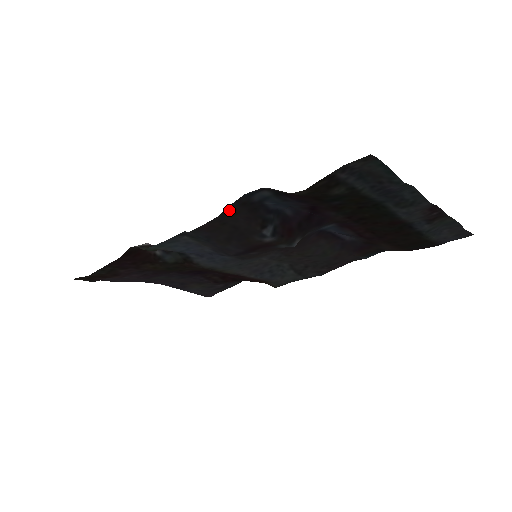
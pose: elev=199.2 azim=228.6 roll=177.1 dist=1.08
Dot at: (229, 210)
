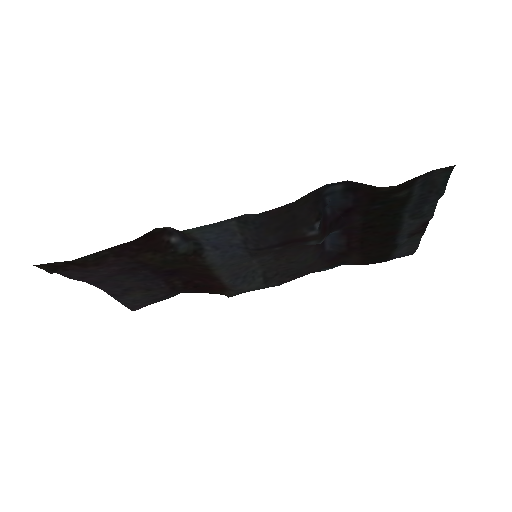
Dot at: (305, 197)
